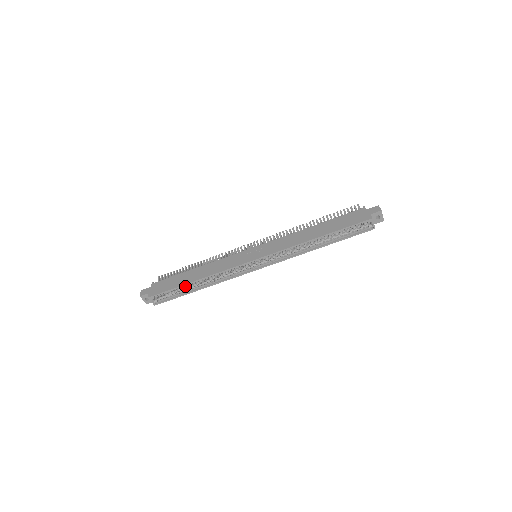
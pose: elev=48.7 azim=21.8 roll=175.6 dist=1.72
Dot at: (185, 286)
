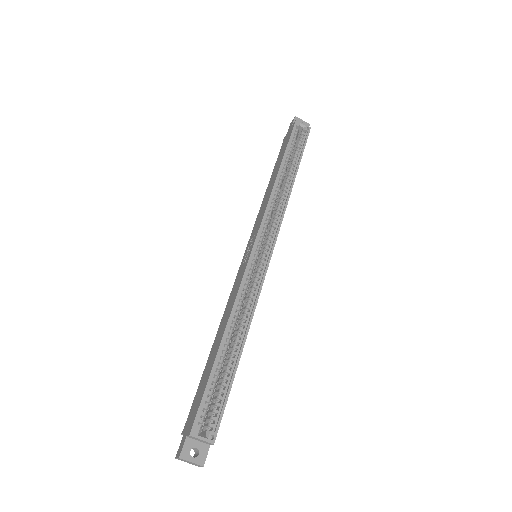
Dot at: (220, 361)
